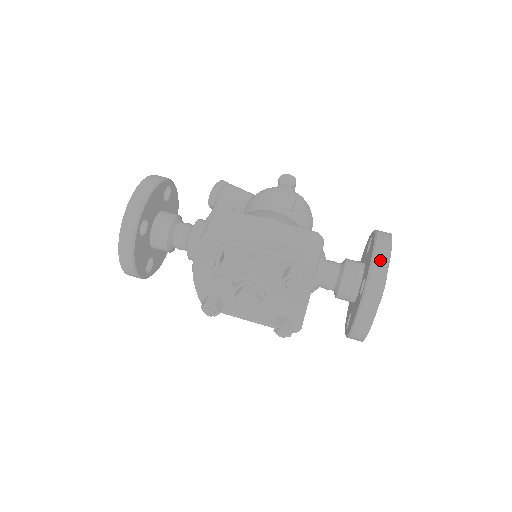
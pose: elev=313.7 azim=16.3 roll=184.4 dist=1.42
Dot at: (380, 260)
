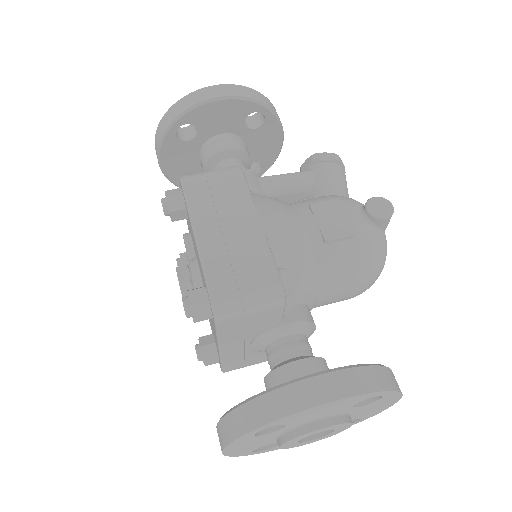
Dot at: (292, 395)
